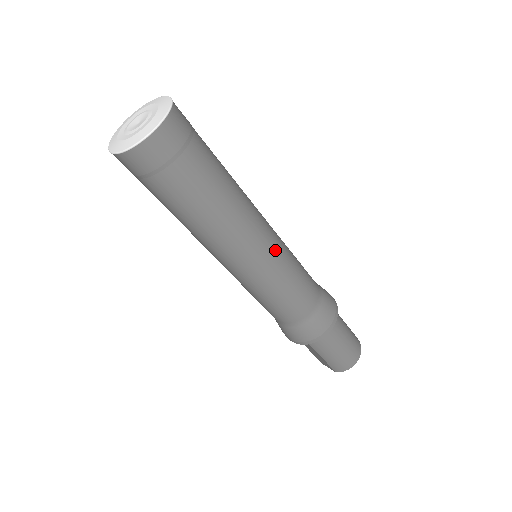
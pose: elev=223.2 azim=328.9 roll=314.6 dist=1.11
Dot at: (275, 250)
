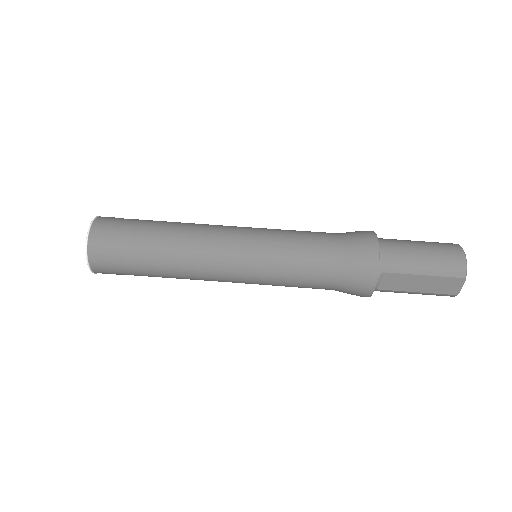
Dot at: (249, 229)
